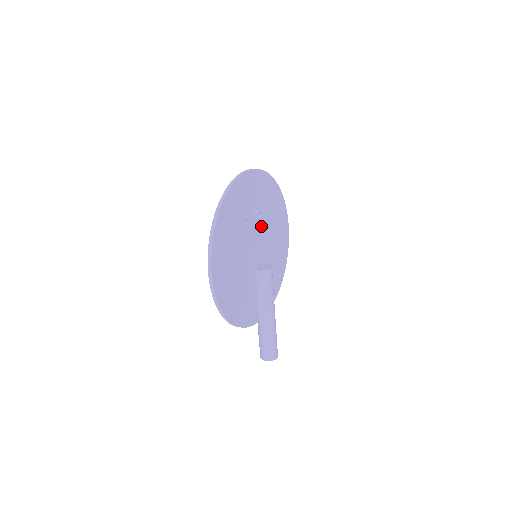
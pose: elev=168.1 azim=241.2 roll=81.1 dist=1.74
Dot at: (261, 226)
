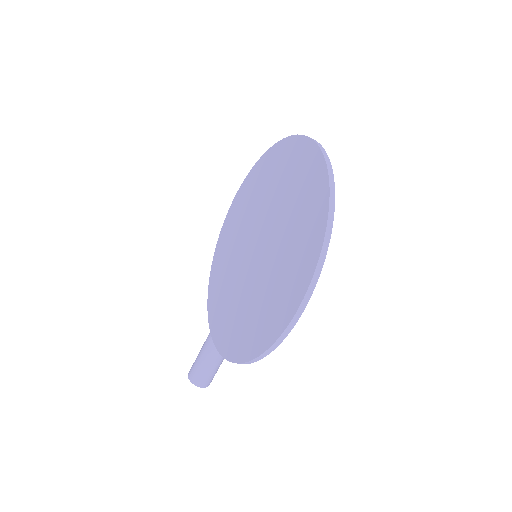
Dot at: occluded
